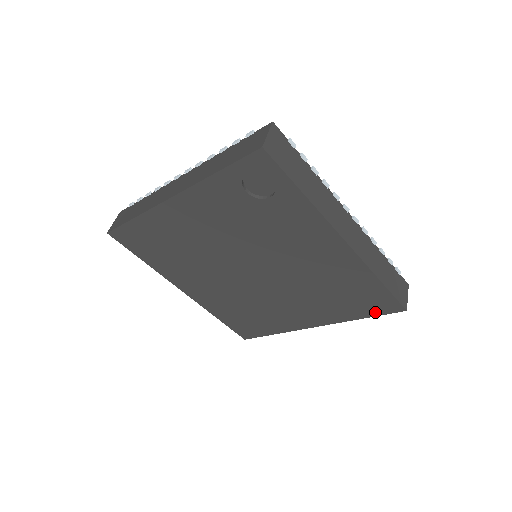
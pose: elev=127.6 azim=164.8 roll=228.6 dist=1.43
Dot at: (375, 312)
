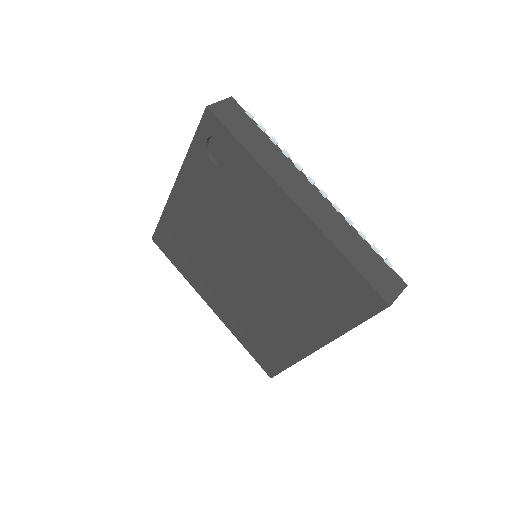
Dot at: (361, 314)
